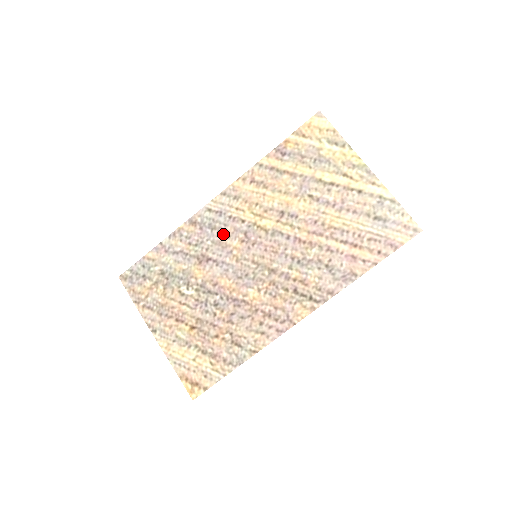
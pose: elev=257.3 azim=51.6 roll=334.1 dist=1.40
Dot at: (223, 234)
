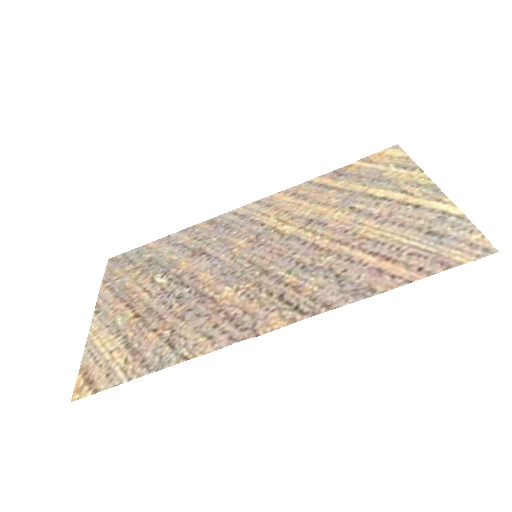
Dot at: (234, 233)
